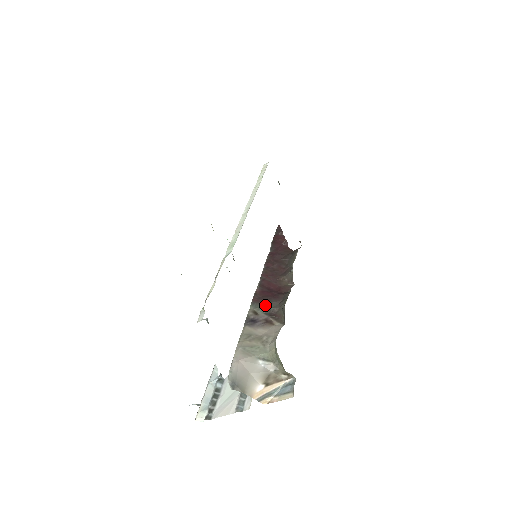
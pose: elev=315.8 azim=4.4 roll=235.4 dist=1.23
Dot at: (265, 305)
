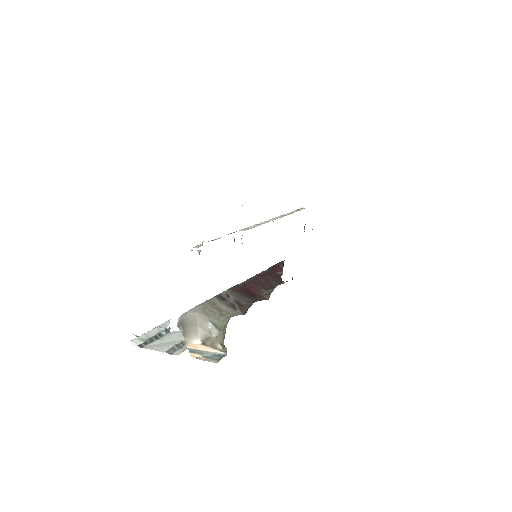
Dot at: (238, 296)
